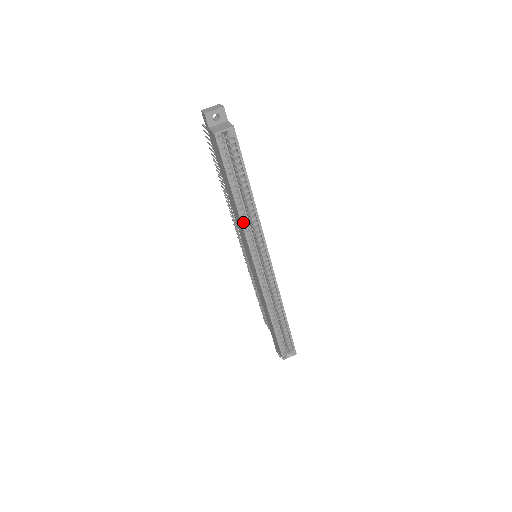
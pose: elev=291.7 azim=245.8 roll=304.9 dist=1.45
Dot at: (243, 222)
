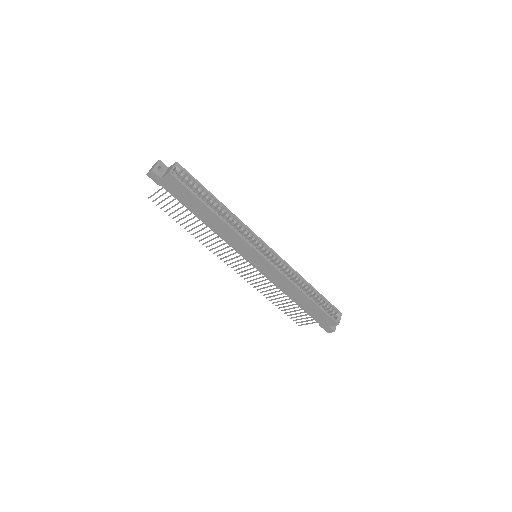
Dot at: (231, 227)
